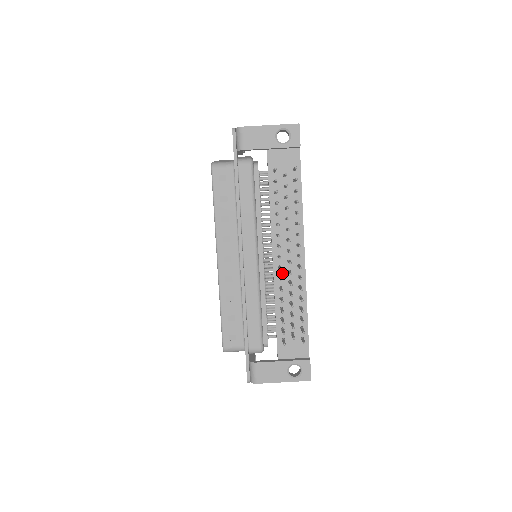
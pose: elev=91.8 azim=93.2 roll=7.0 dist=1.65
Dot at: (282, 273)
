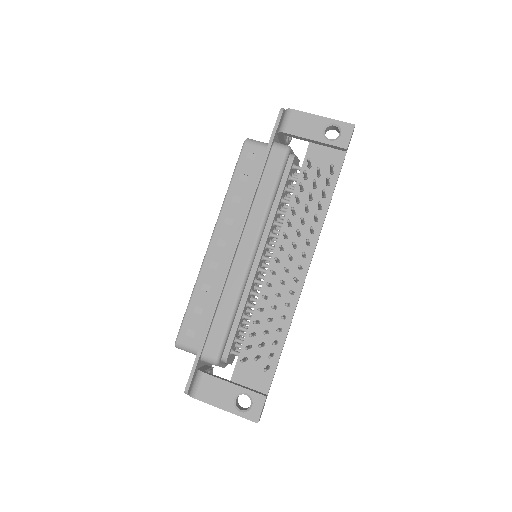
Dot at: (274, 281)
